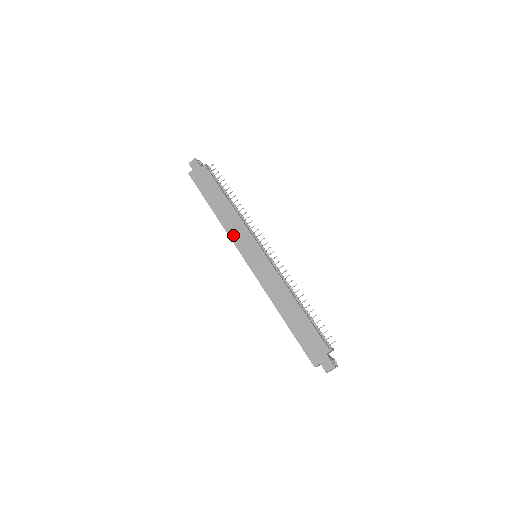
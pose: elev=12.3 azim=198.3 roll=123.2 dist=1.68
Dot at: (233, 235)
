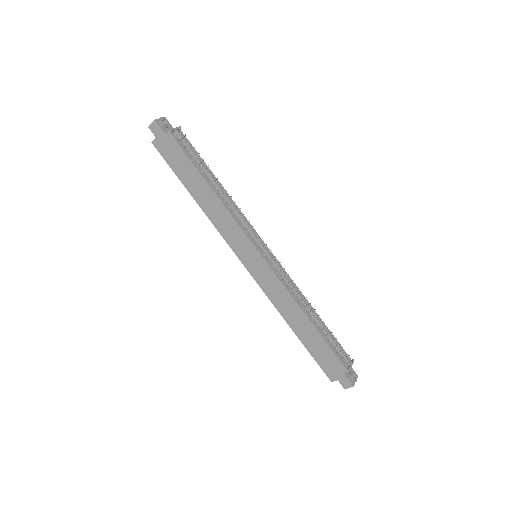
Dot at: (224, 233)
